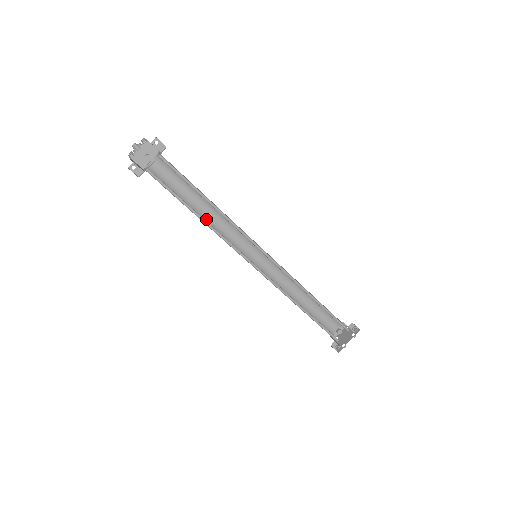
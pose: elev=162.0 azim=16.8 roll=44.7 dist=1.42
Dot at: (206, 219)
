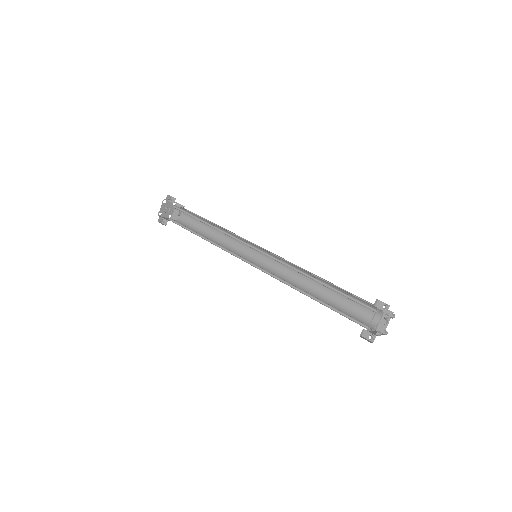
Dot at: (219, 241)
